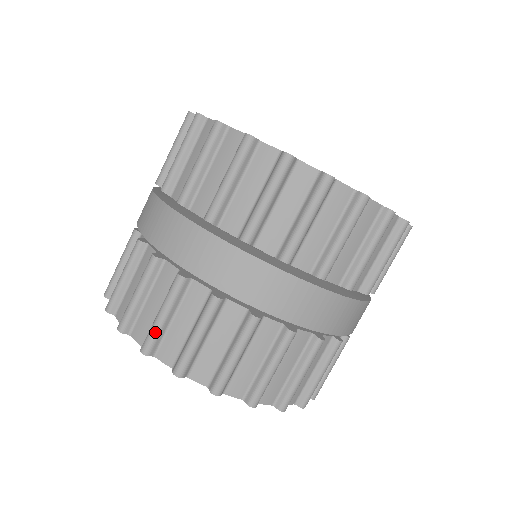
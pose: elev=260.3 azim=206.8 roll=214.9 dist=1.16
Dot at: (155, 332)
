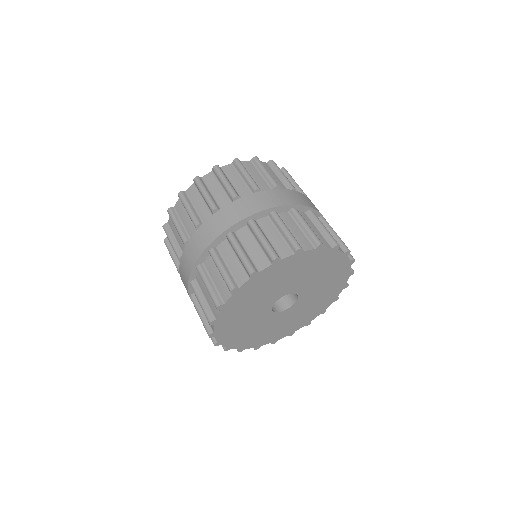
Dot at: (314, 233)
